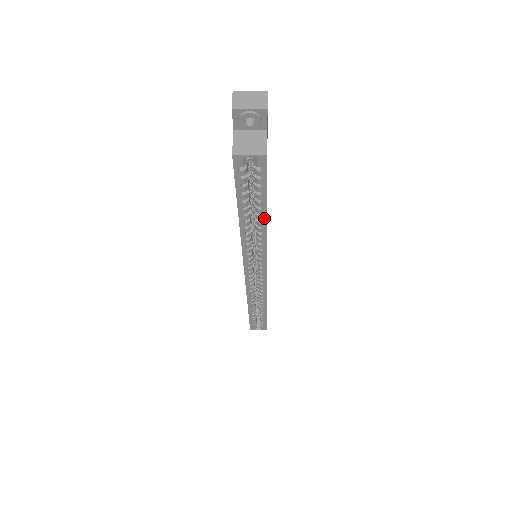
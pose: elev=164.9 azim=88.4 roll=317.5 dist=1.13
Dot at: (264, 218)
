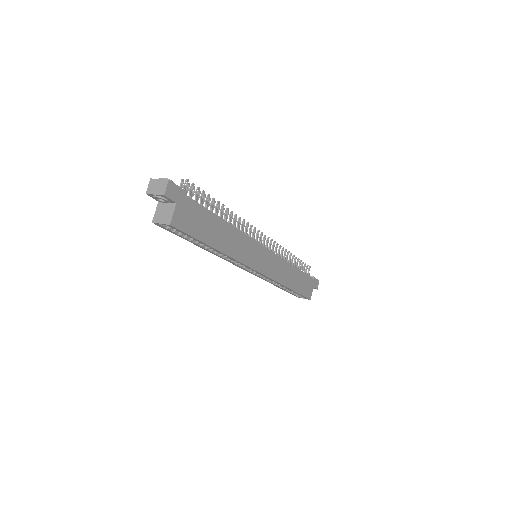
Dot at: (213, 248)
